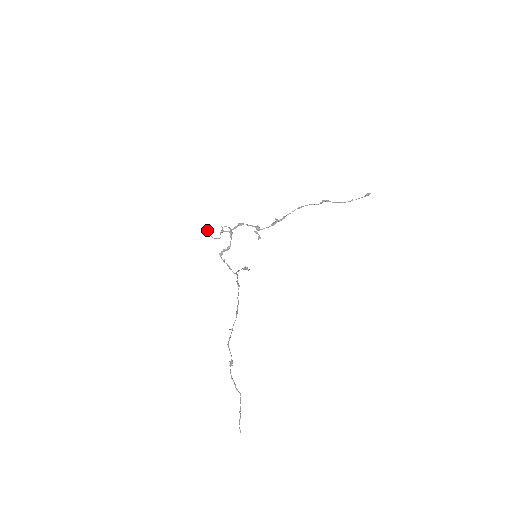
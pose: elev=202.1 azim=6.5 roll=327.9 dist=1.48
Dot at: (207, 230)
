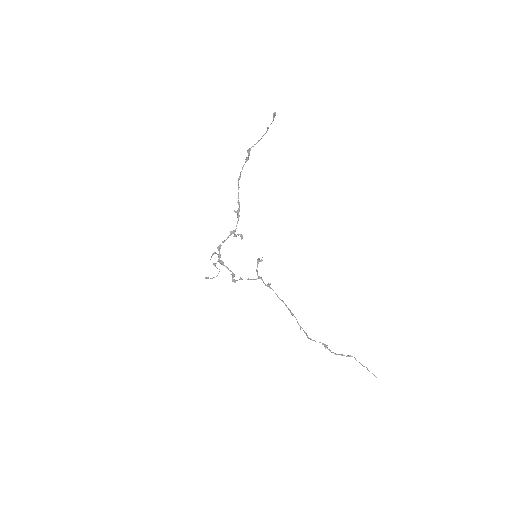
Dot at: (206, 277)
